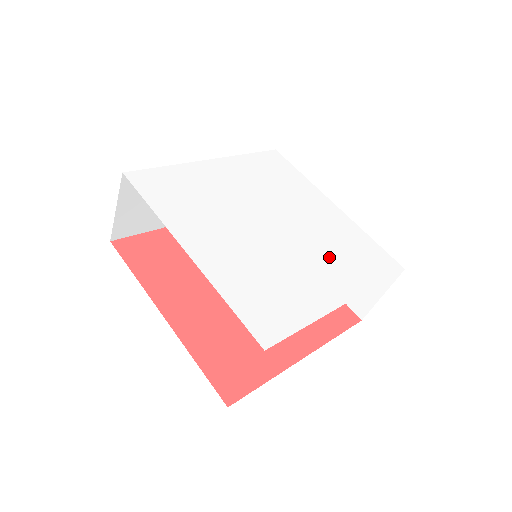
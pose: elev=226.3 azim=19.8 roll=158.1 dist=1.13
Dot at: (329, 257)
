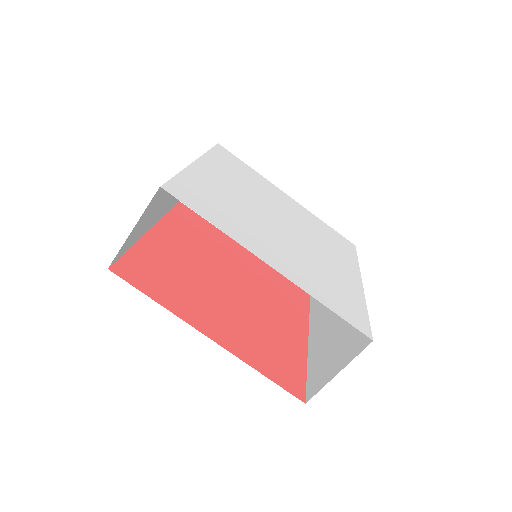
Dot at: (326, 247)
